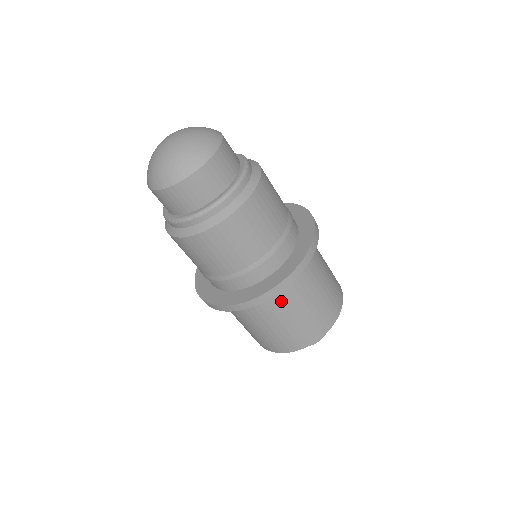
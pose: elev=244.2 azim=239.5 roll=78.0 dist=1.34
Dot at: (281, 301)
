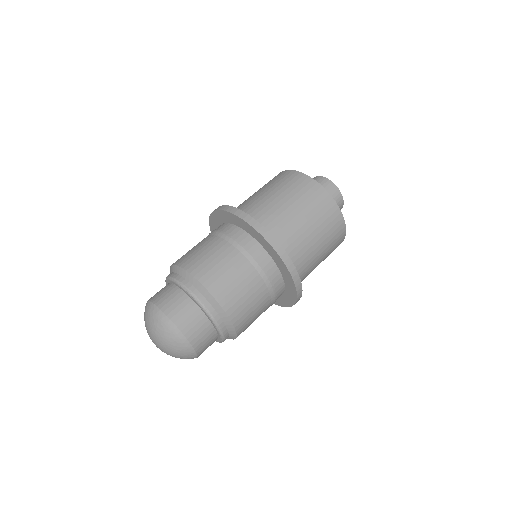
Dot at: (302, 280)
